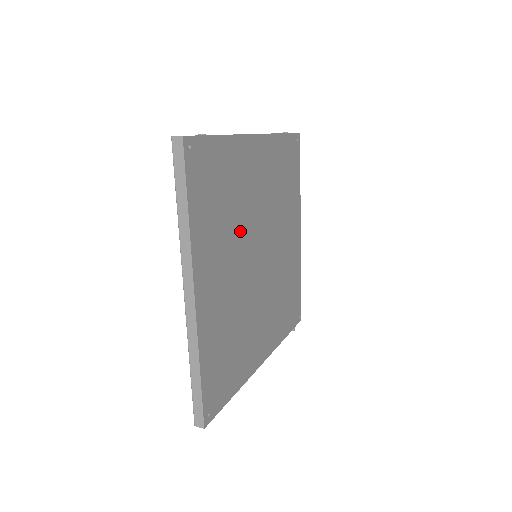
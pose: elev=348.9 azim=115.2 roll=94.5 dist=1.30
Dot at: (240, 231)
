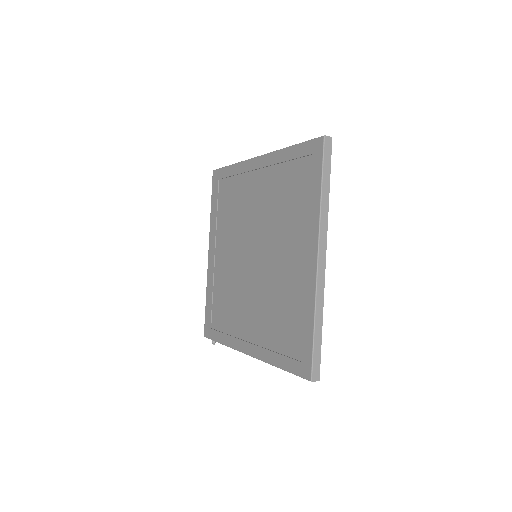
Dot at: occluded
